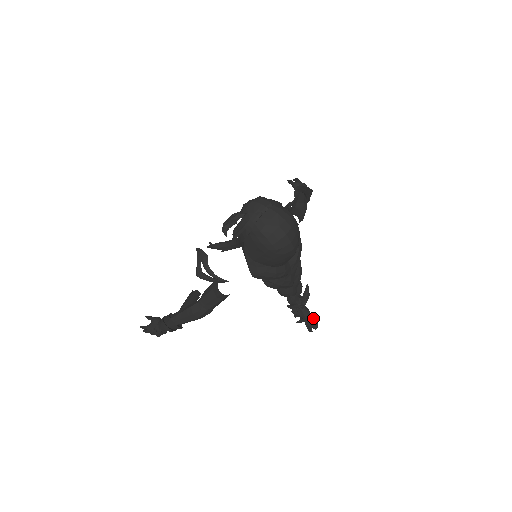
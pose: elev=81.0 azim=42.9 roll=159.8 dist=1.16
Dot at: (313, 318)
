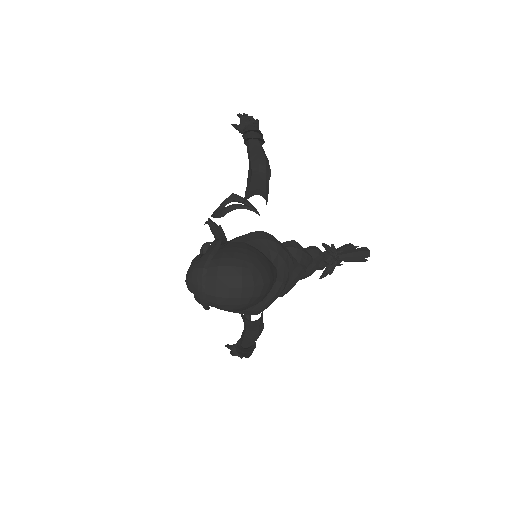
Dot at: (358, 252)
